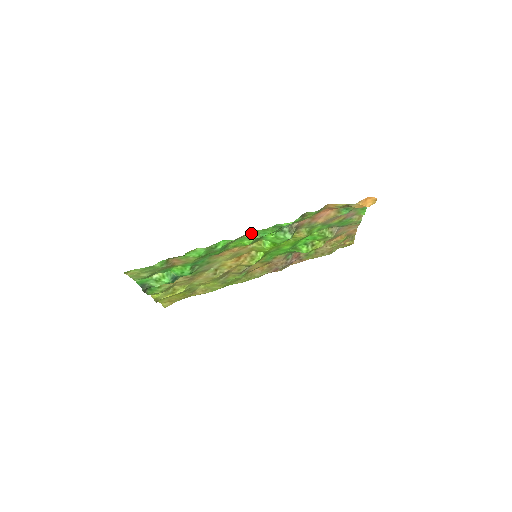
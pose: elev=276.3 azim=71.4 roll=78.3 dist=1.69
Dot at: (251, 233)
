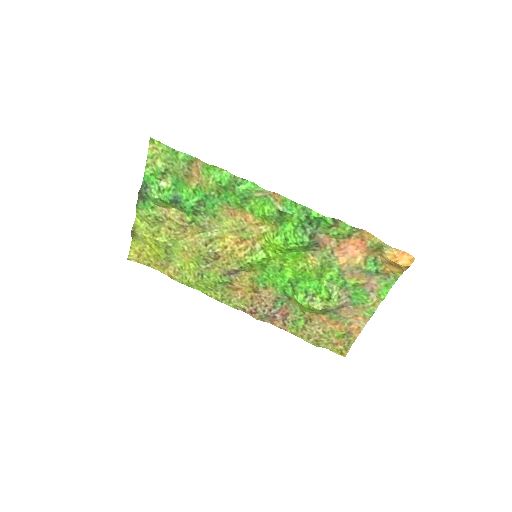
Dot at: (279, 198)
